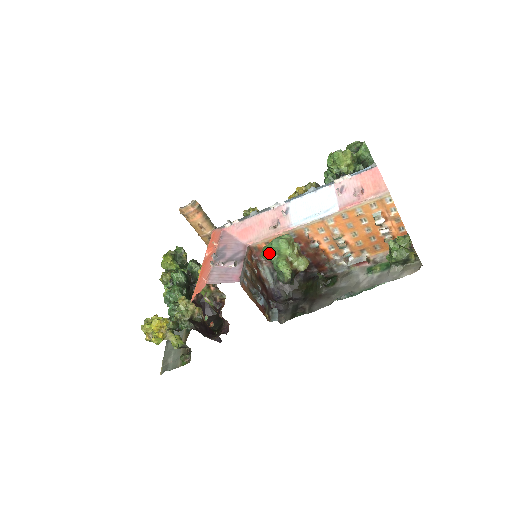
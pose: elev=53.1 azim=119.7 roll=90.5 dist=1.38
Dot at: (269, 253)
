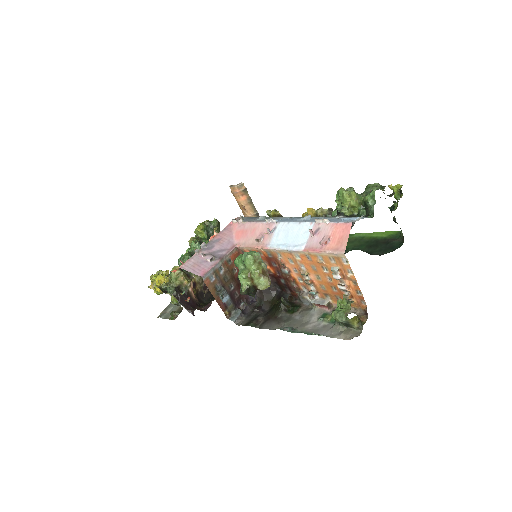
Dot at: (238, 262)
